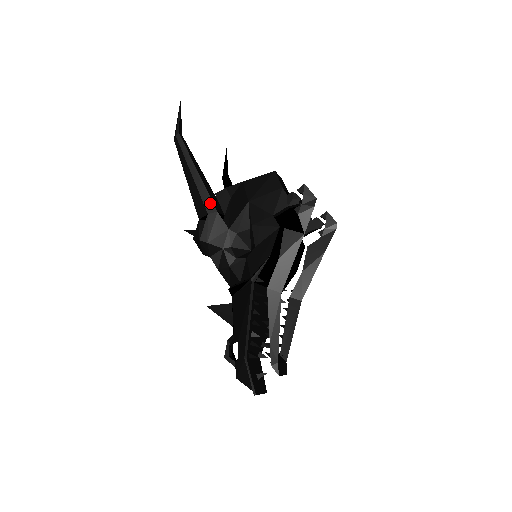
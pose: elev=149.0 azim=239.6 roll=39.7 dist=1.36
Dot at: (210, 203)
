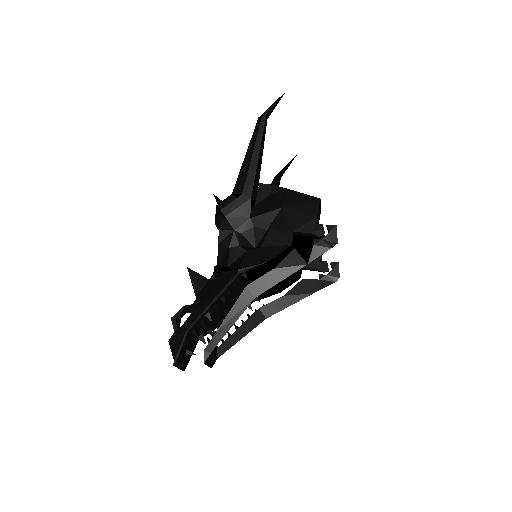
Dot at: (250, 187)
